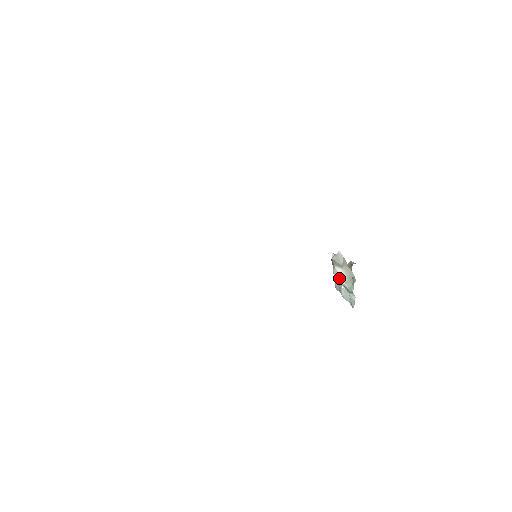
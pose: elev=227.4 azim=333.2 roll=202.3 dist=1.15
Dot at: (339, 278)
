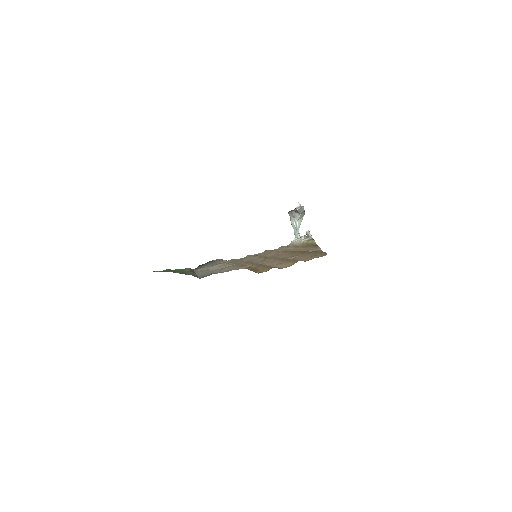
Dot at: (295, 217)
